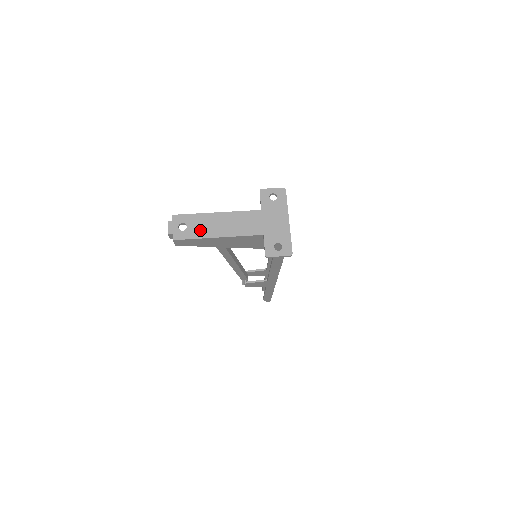
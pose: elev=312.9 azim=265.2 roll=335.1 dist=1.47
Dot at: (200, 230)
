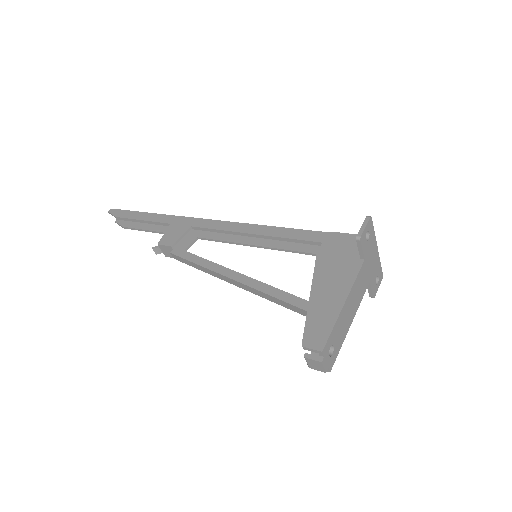
Dot at: (341, 336)
